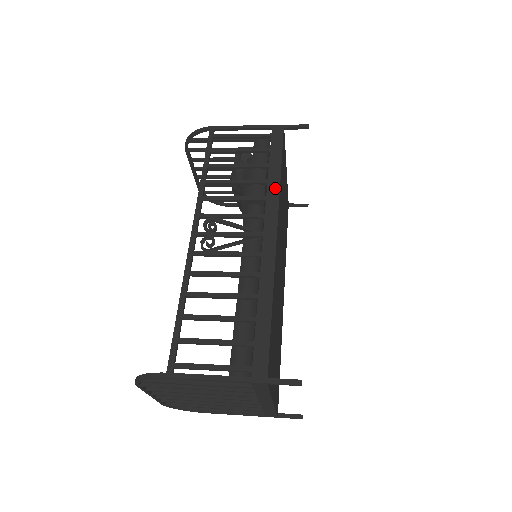
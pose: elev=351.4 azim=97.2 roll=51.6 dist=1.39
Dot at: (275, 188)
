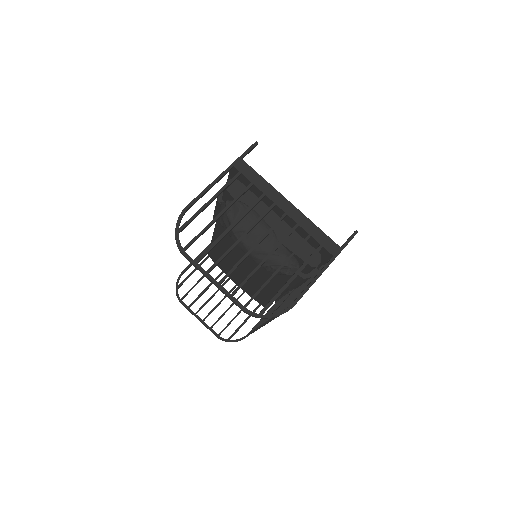
Dot at: occluded
